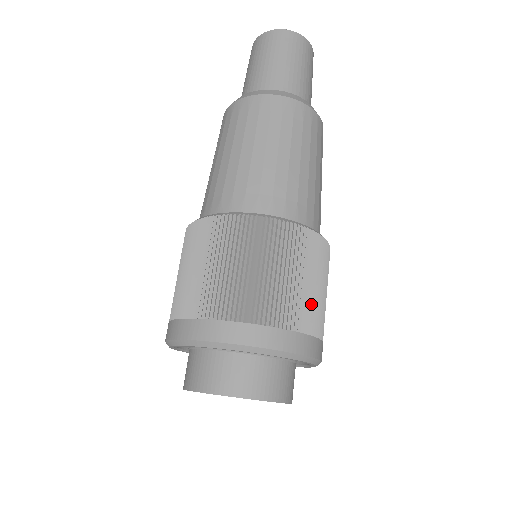
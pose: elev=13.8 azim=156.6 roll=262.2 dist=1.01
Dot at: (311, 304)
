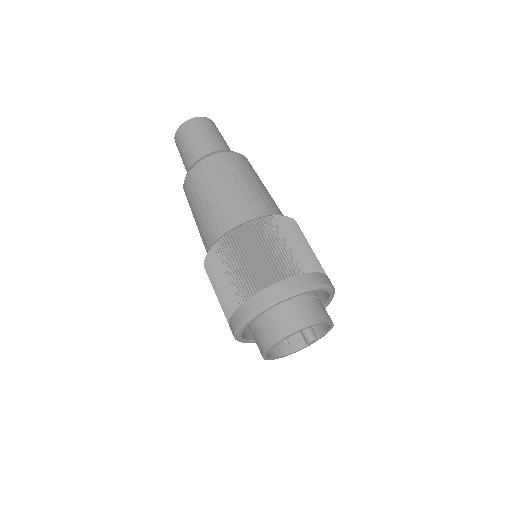
Dot at: (263, 267)
